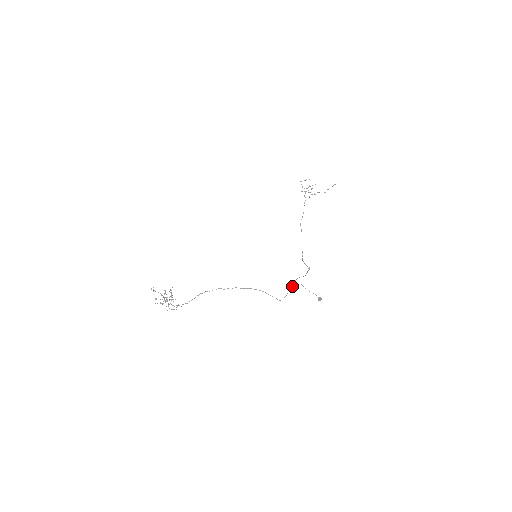
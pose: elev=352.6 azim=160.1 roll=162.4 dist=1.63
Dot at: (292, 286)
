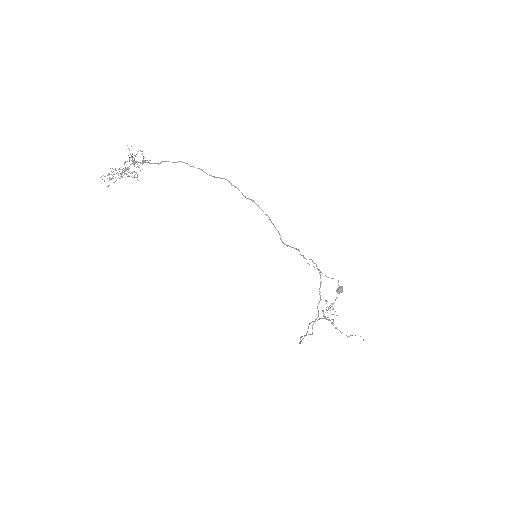
Dot at: (304, 257)
